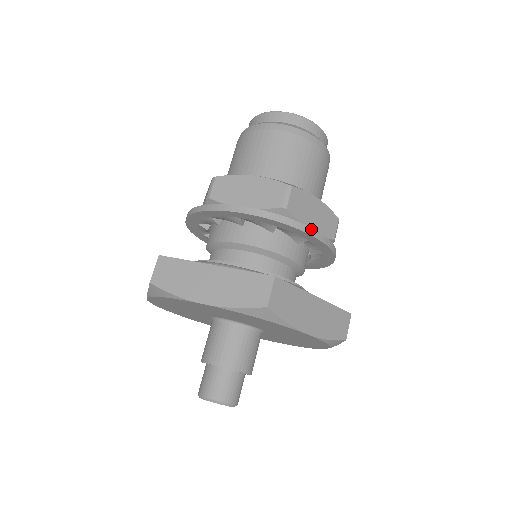
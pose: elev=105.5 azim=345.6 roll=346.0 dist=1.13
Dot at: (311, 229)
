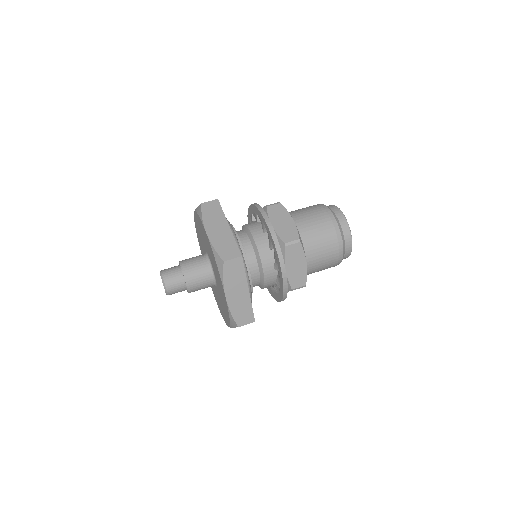
Dot at: (284, 267)
